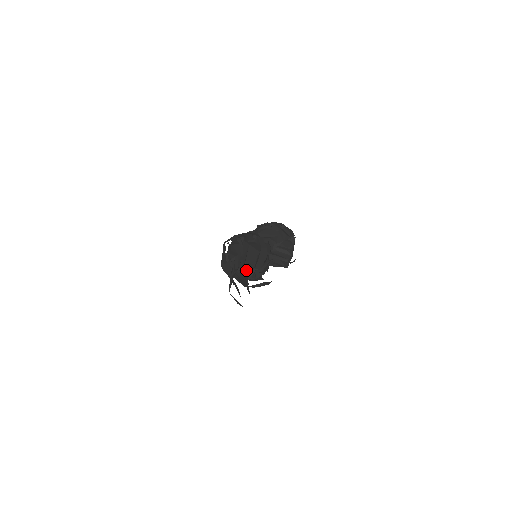
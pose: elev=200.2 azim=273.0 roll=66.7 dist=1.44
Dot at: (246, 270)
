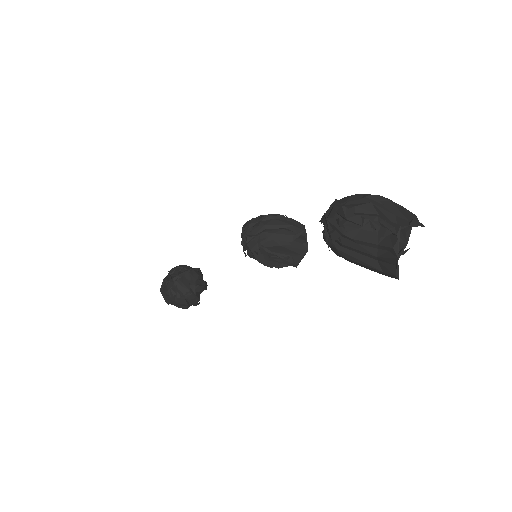
Dot at: occluded
